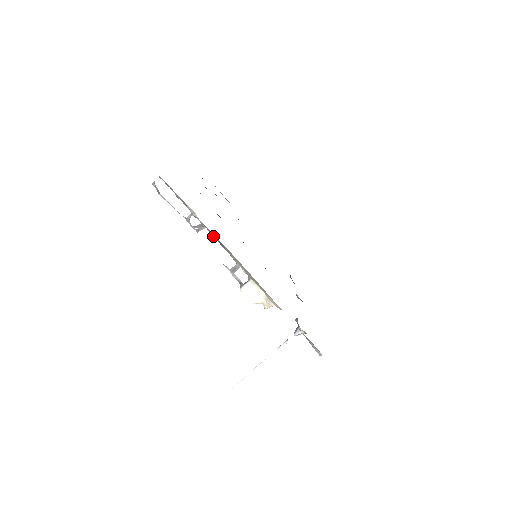
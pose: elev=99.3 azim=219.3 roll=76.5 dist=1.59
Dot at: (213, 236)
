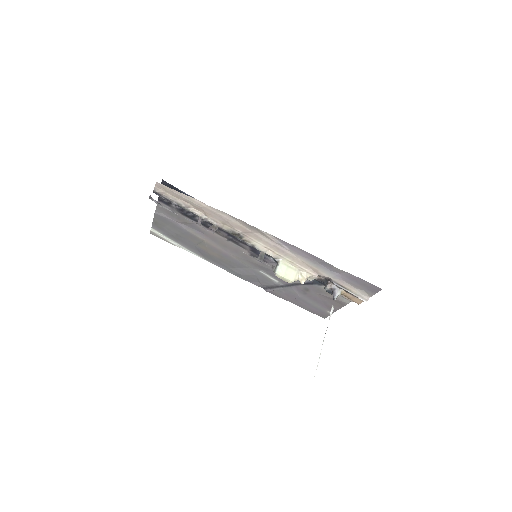
Dot at: (229, 232)
